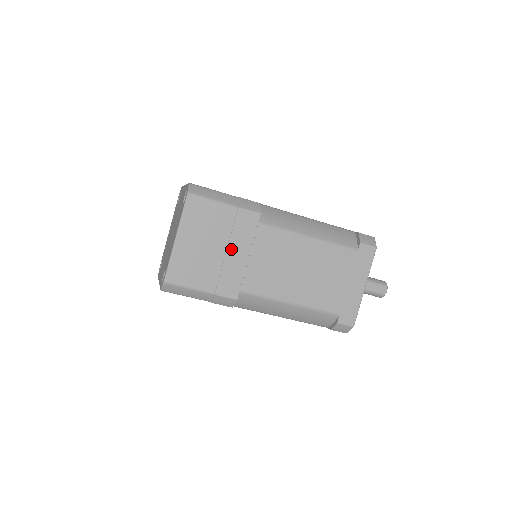
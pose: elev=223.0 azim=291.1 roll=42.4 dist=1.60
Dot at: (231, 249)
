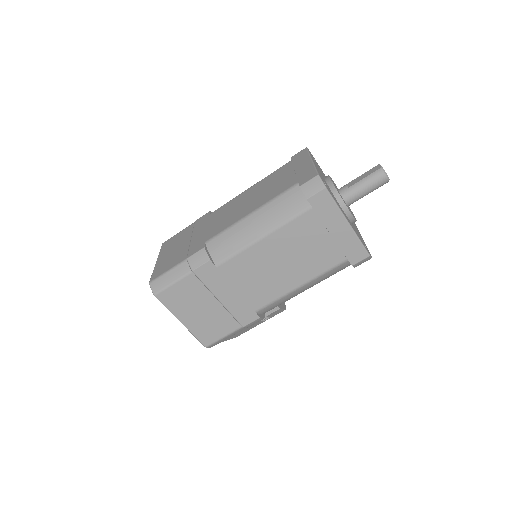
Dot at: (194, 236)
